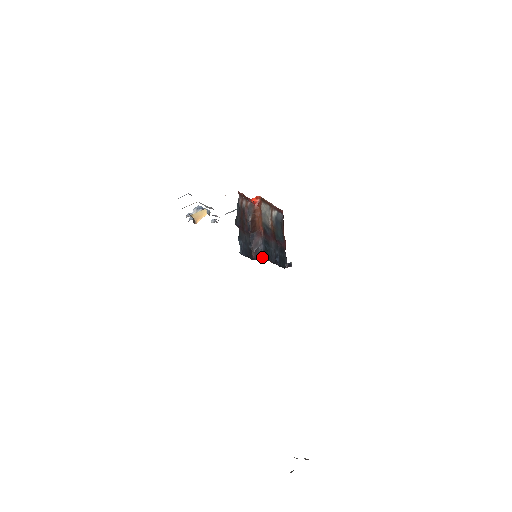
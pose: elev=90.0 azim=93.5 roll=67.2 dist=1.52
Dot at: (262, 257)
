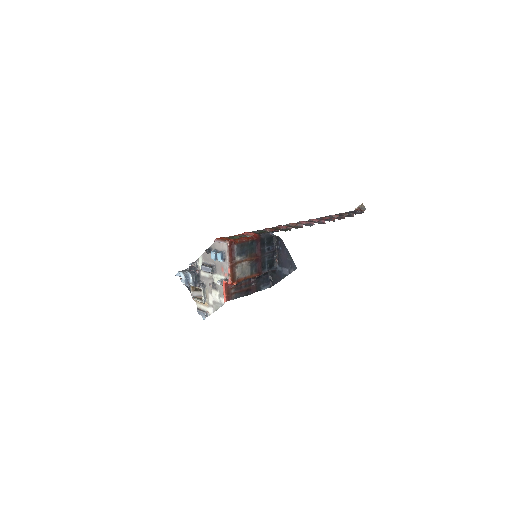
Dot at: (275, 270)
